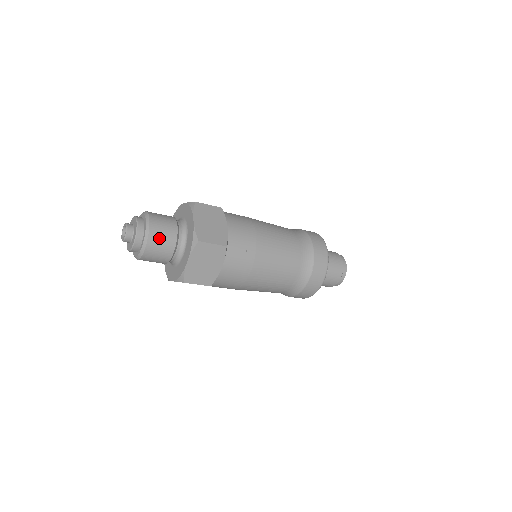
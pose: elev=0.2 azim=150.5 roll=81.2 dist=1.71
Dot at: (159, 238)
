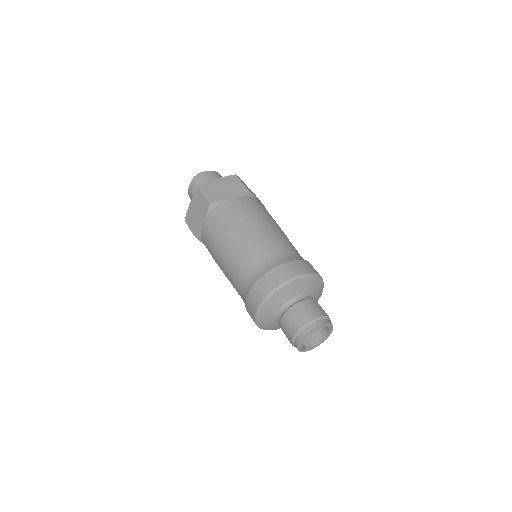
Dot at: (215, 176)
